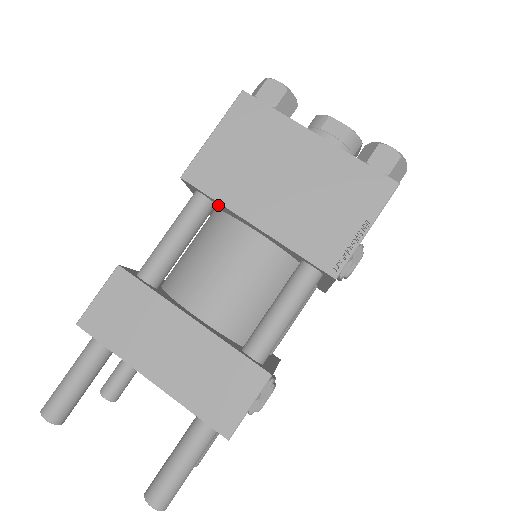
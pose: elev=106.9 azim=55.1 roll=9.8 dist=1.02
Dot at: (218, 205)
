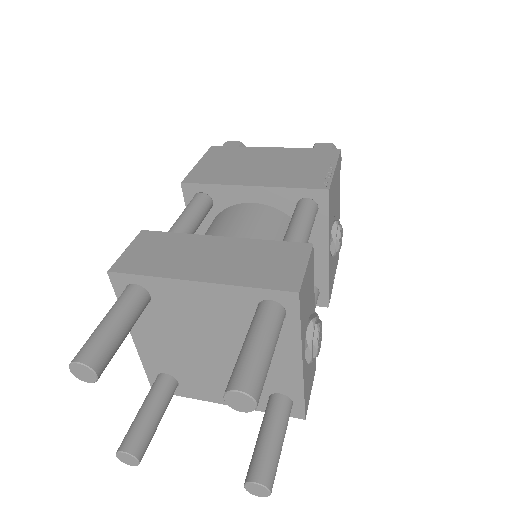
Dot at: (215, 197)
